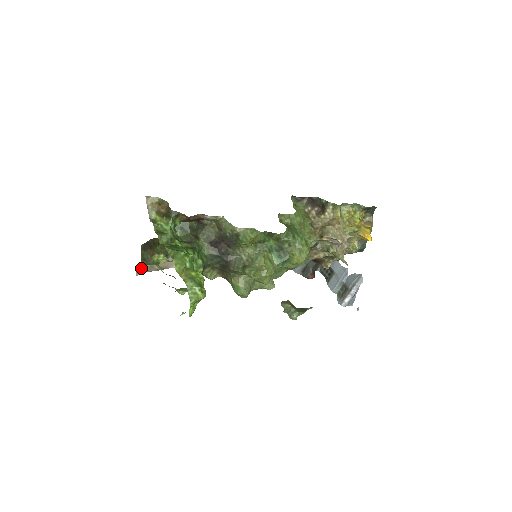
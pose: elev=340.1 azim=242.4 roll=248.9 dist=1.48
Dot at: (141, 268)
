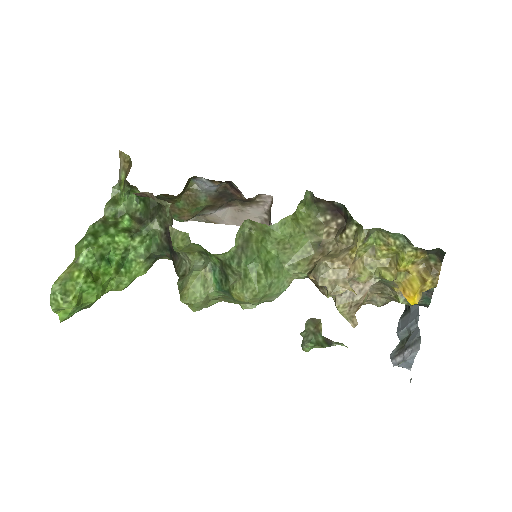
Dot at: occluded
